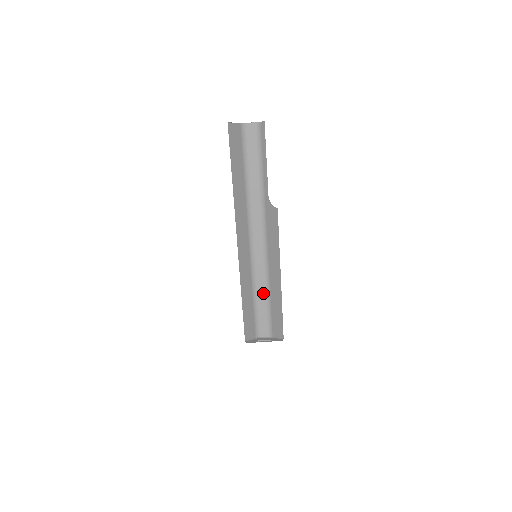
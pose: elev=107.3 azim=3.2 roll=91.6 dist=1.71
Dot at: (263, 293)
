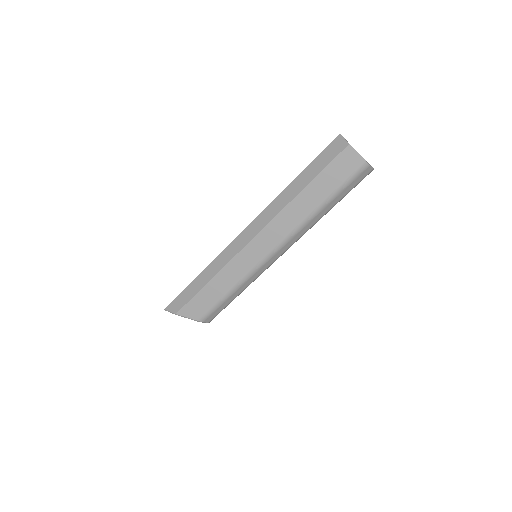
Dot at: (240, 291)
